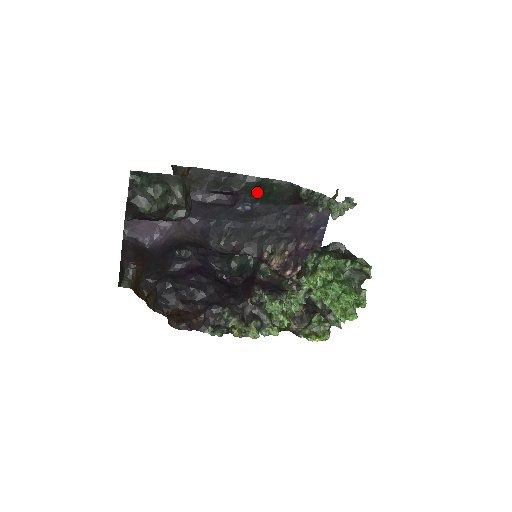
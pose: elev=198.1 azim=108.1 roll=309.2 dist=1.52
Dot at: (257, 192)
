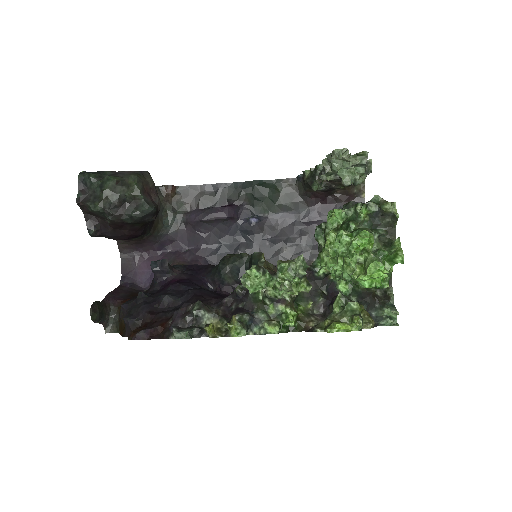
Dot at: (260, 199)
